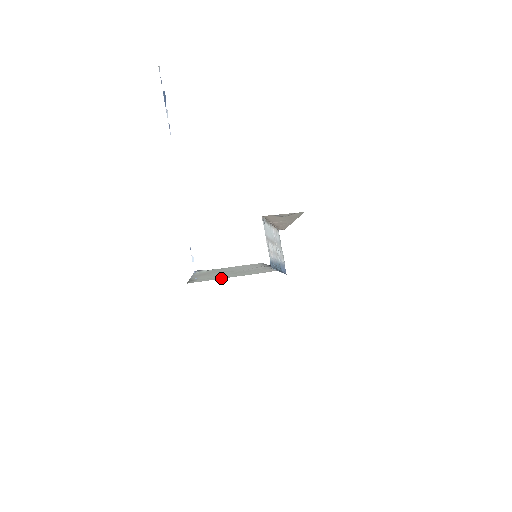
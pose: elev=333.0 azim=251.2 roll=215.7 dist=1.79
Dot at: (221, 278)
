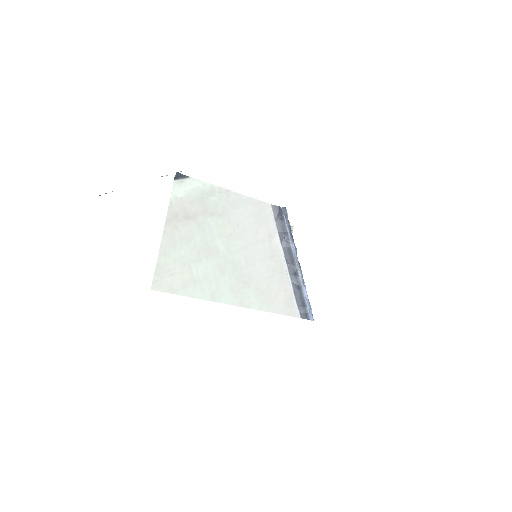
Dot at: (211, 298)
